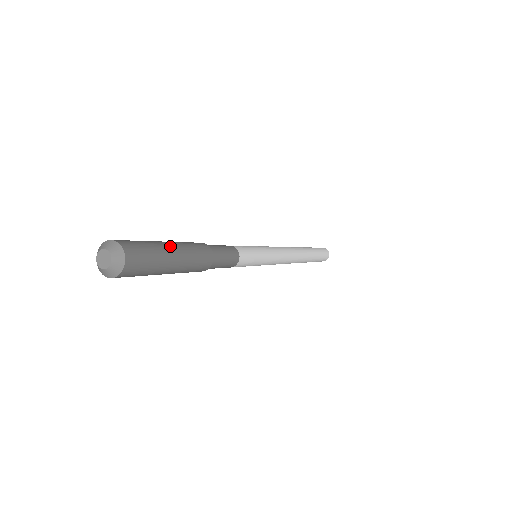
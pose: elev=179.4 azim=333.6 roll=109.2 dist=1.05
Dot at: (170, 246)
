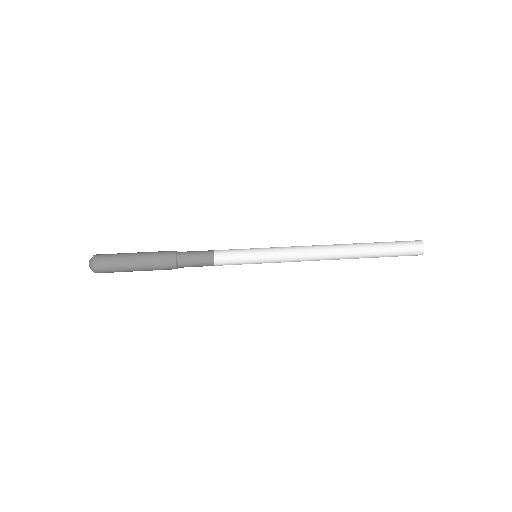
Dot at: (134, 254)
